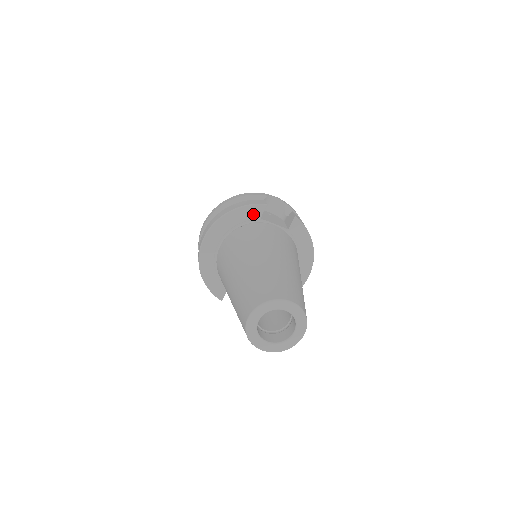
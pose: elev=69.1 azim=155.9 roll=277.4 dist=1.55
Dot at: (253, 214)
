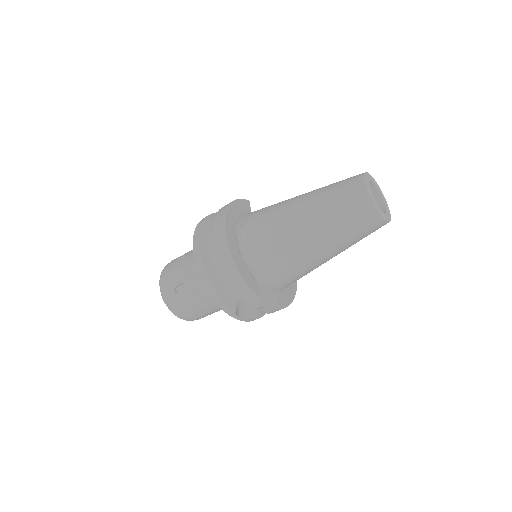
Dot at: (245, 207)
